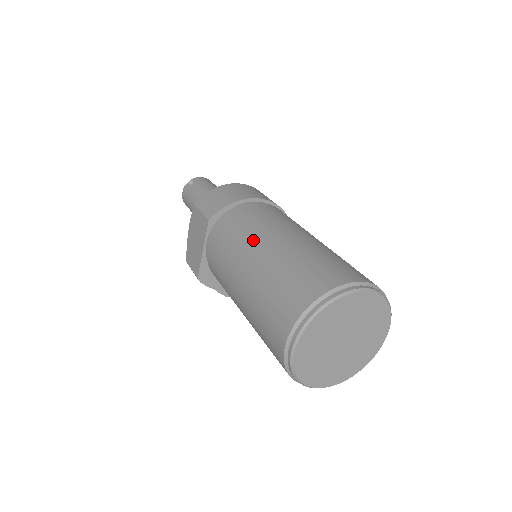
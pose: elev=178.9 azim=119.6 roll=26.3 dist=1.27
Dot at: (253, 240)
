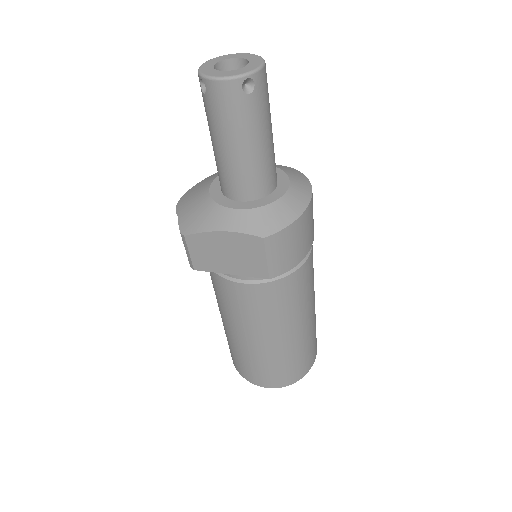
Dot at: (291, 321)
